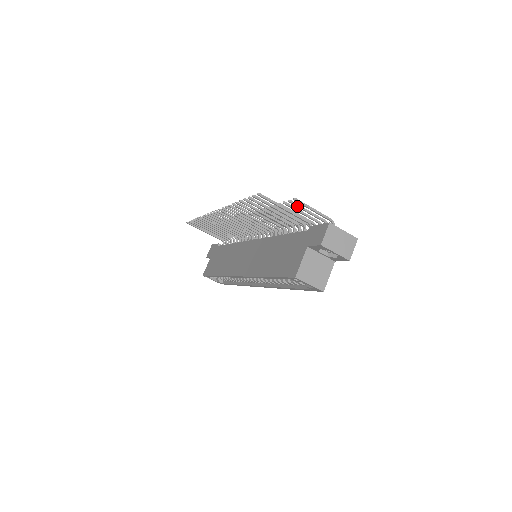
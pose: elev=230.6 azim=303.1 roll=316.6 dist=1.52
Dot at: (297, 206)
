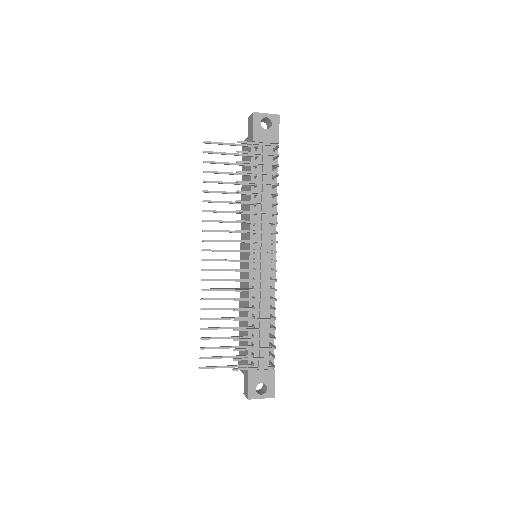
Dot at: occluded
